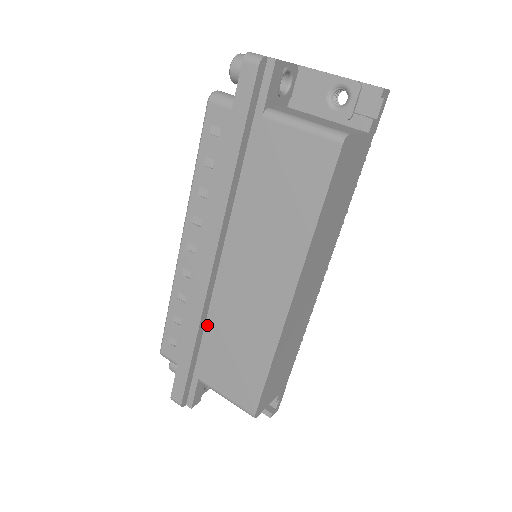
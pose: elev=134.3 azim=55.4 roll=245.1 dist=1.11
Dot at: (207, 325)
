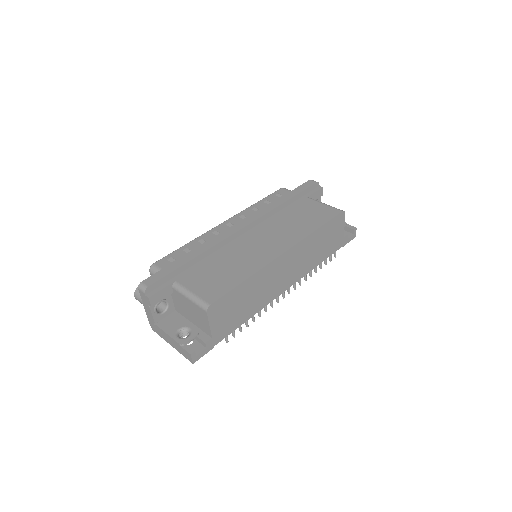
Dot at: (210, 256)
